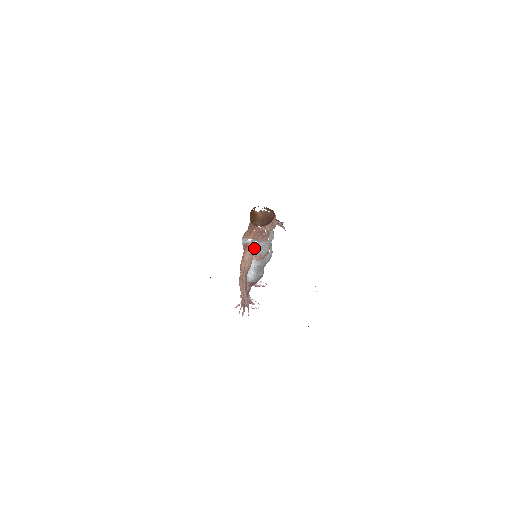
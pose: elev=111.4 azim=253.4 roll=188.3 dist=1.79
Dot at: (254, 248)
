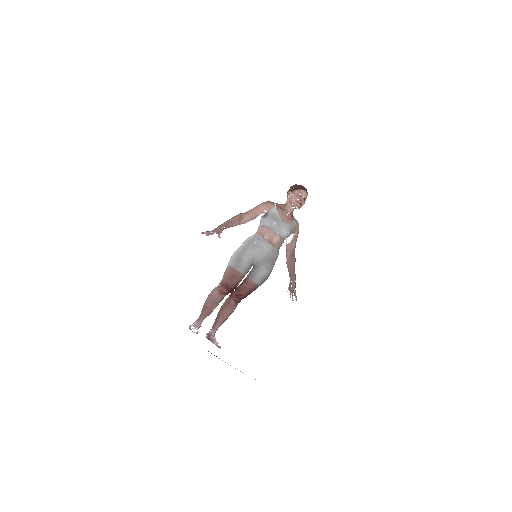
Dot at: (270, 203)
